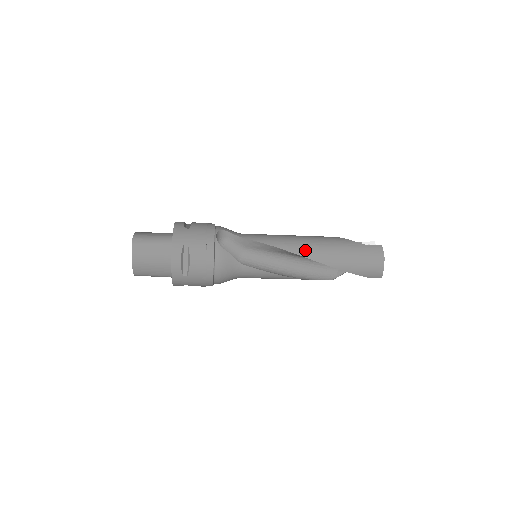
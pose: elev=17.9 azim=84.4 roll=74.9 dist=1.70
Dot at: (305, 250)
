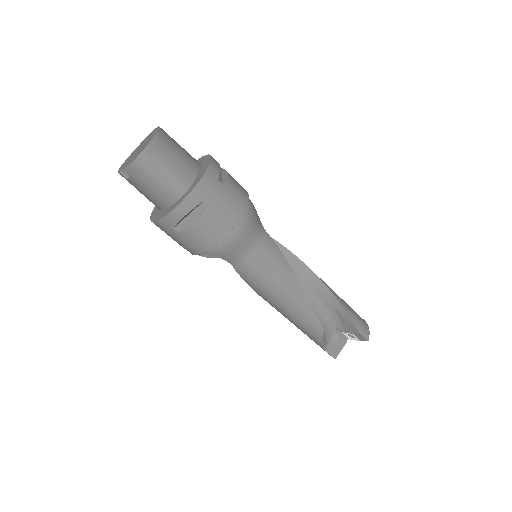
Dot at: occluded
